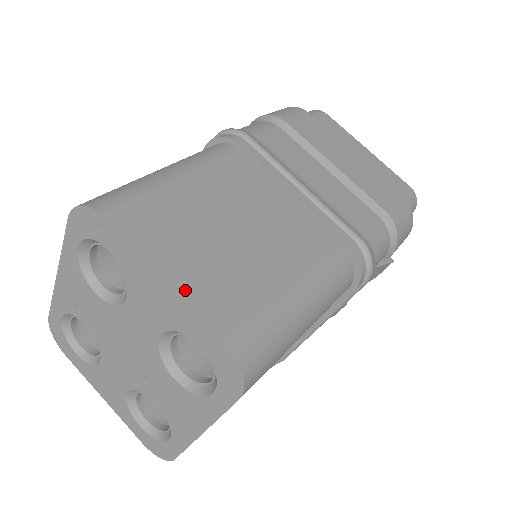
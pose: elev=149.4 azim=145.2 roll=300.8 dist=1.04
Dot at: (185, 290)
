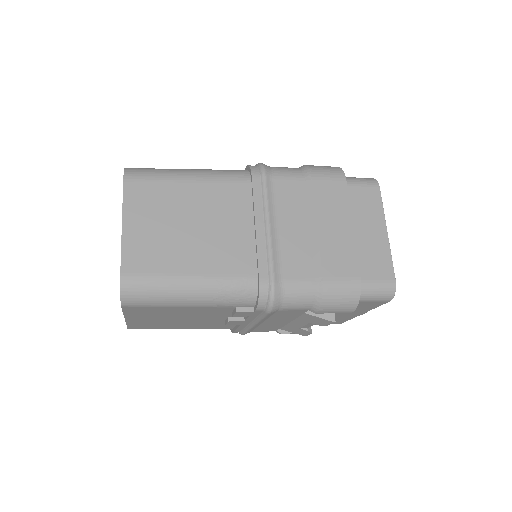
Dot at: (127, 238)
